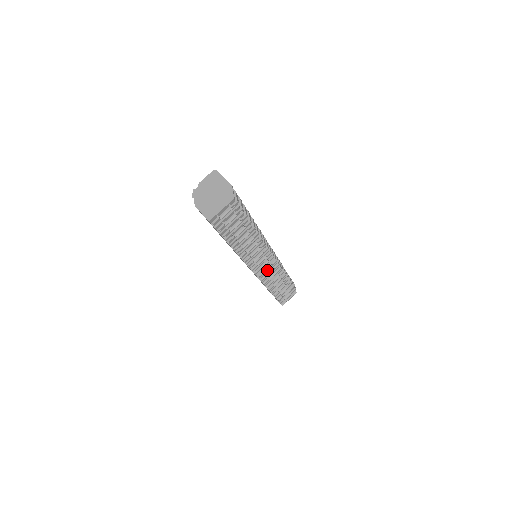
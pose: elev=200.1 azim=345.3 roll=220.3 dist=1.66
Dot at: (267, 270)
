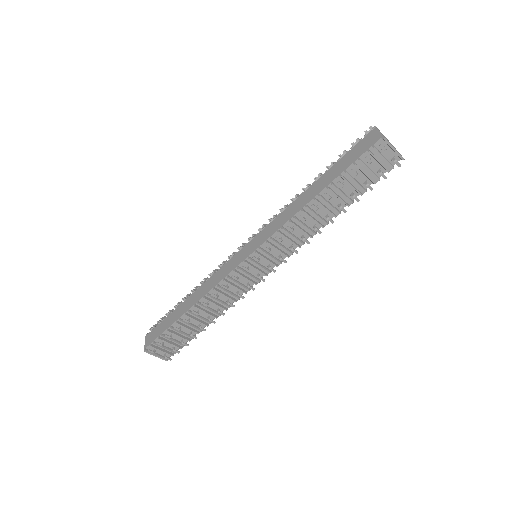
Dot at: (246, 277)
